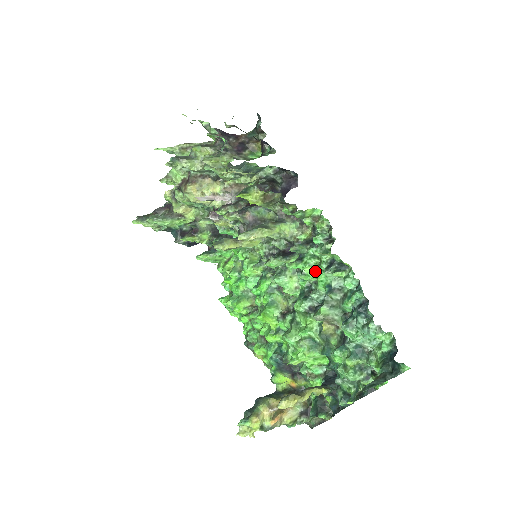
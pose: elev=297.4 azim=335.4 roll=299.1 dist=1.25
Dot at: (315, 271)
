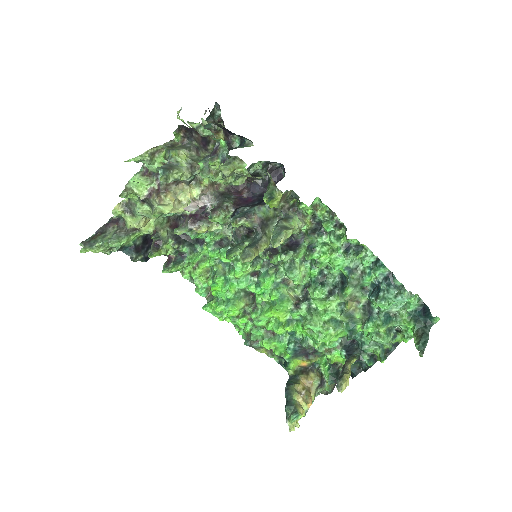
Dot at: (328, 257)
